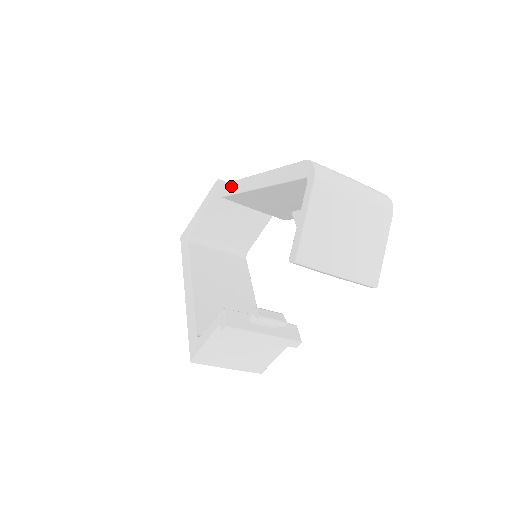
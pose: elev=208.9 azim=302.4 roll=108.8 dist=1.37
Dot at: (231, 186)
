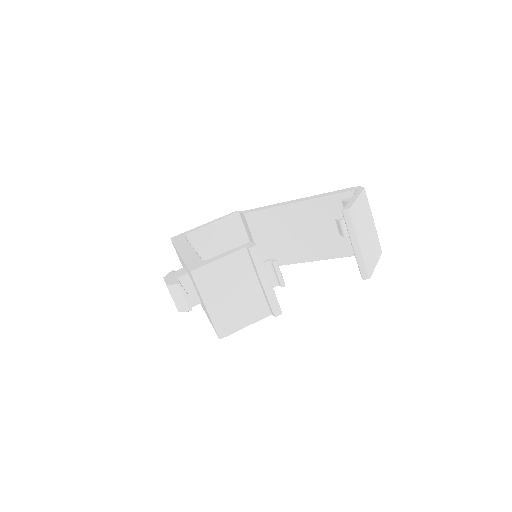
Dot at: (259, 208)
